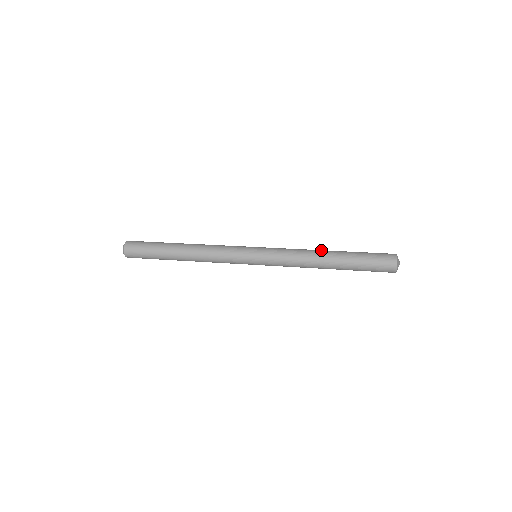
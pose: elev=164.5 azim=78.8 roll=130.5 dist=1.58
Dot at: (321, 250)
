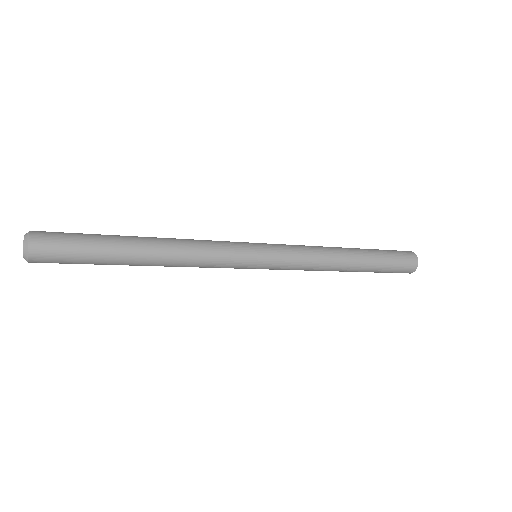
Dot at: occluded
